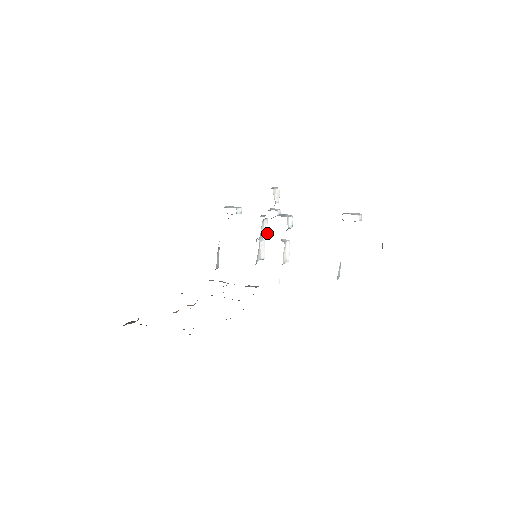
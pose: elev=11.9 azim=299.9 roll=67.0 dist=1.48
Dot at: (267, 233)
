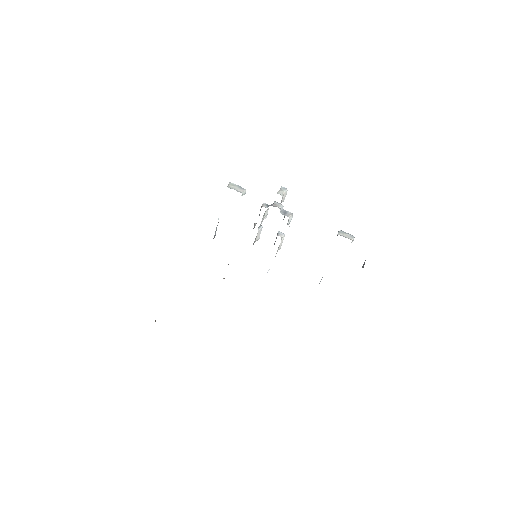
Dot at: (265, 218)
